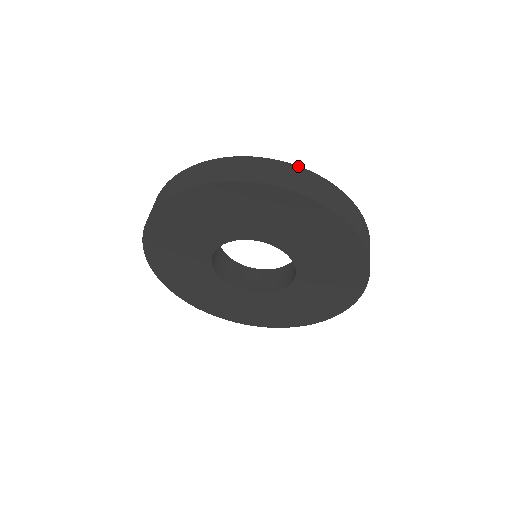
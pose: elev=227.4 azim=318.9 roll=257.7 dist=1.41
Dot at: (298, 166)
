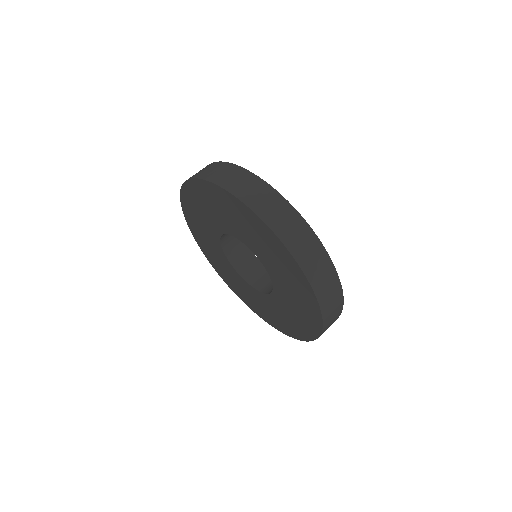
Dot at: occluded
